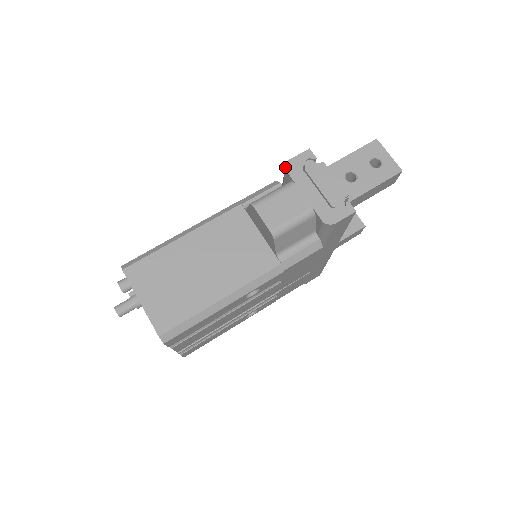
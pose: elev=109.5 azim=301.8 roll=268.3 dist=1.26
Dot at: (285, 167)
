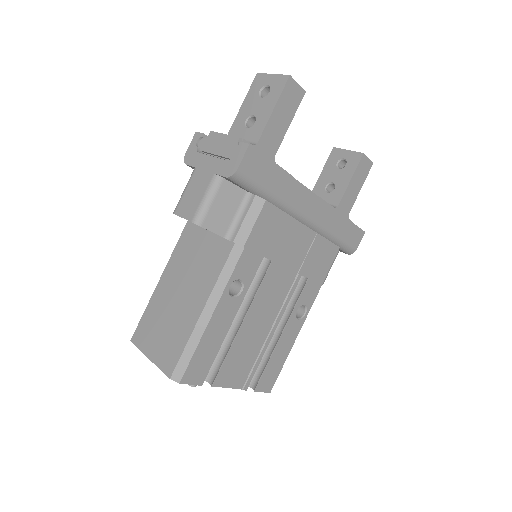
Dot at: (184, 162)
